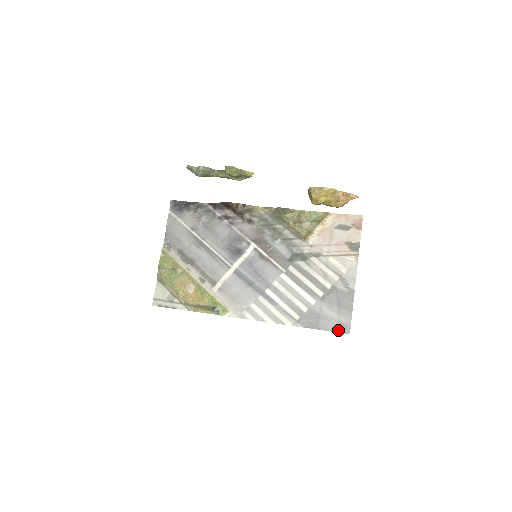
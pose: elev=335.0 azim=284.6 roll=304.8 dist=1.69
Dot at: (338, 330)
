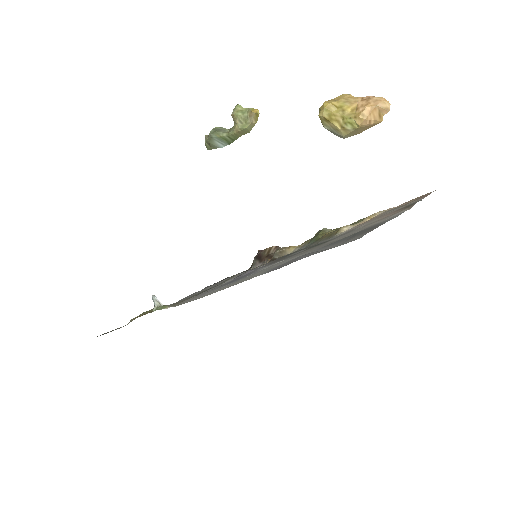
Dot at: occluded
